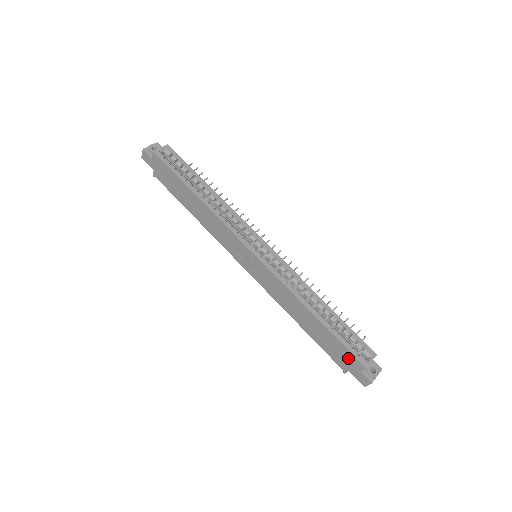
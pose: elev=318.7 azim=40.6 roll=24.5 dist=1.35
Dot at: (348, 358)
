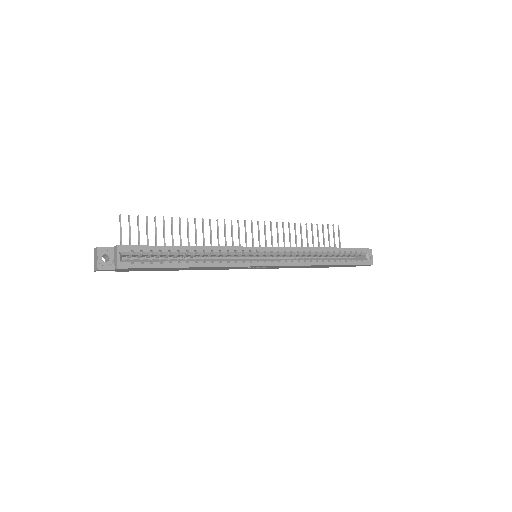
Dot at: occluded
